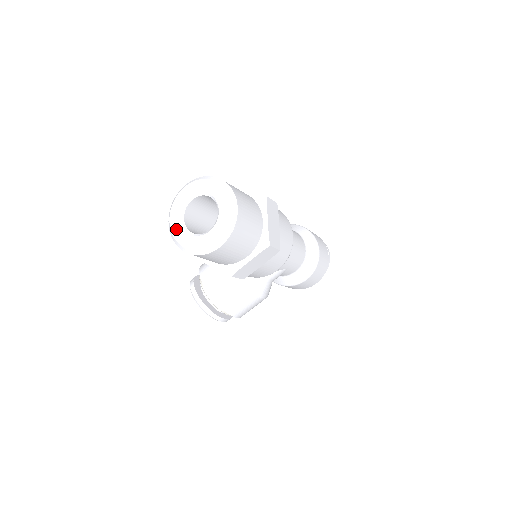
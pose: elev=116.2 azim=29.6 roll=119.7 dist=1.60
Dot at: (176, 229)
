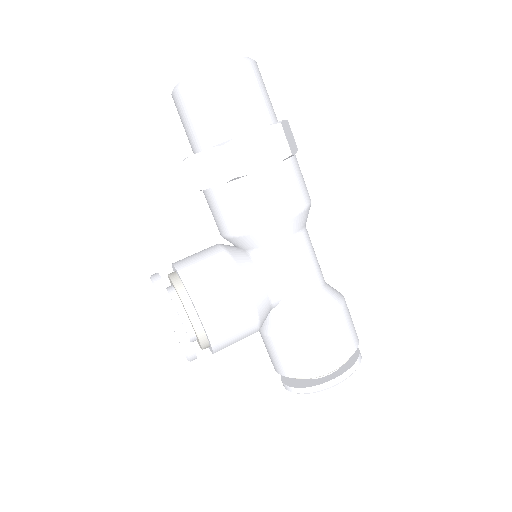
Dot at: occluded
